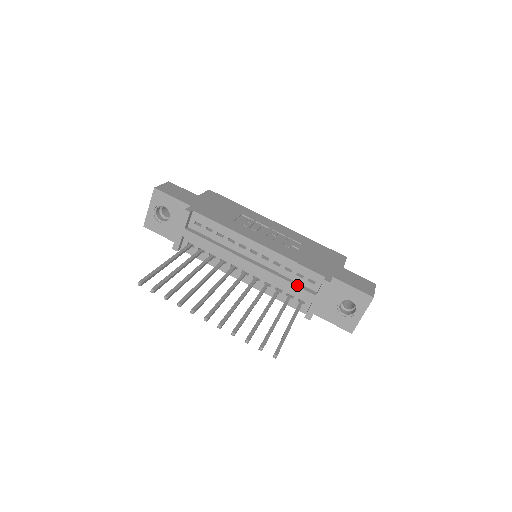
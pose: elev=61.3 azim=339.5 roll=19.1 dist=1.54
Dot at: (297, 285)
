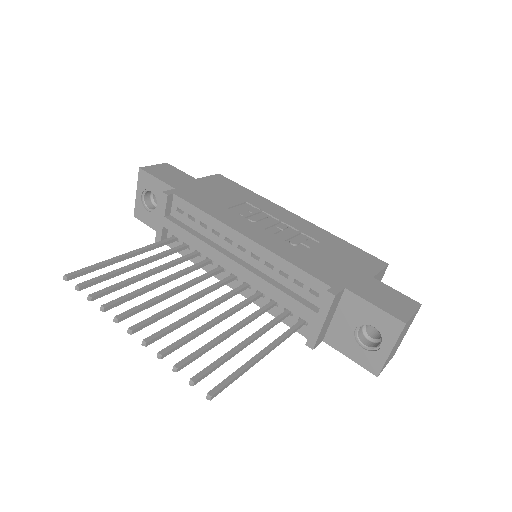
Dot at: (293, 297)
